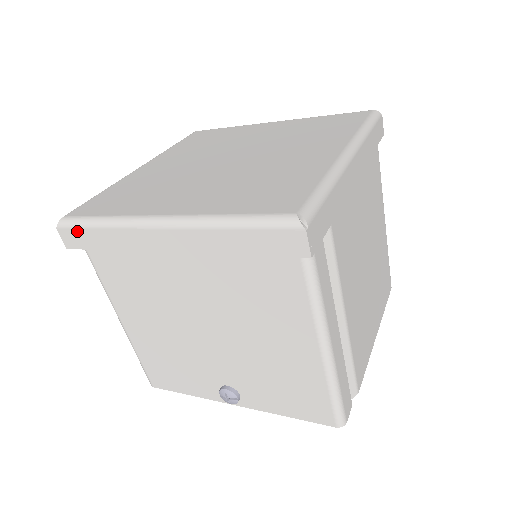
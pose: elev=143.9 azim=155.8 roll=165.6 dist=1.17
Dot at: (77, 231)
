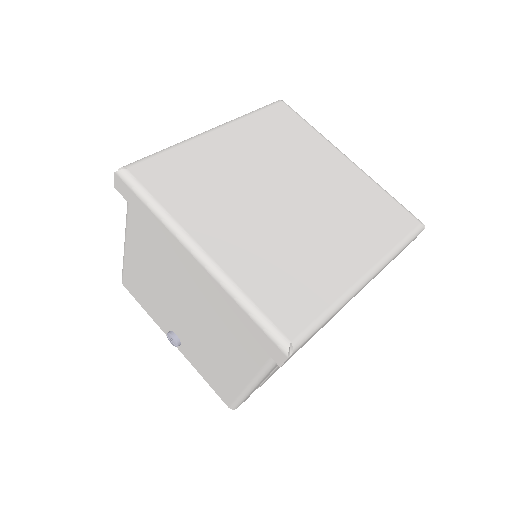
Dot at: (130, 191)
